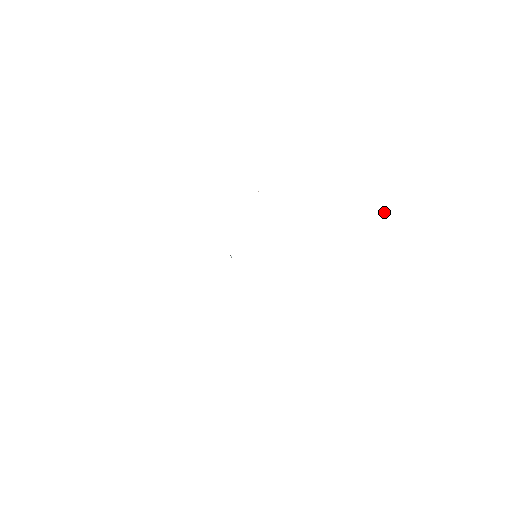
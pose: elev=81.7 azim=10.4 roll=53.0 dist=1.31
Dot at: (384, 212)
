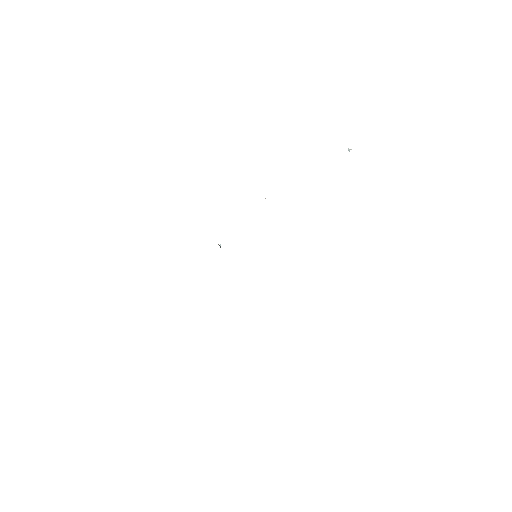
Dot at: (349, 149)
